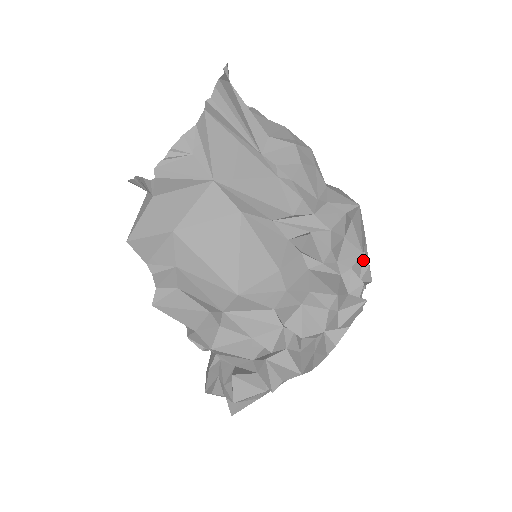
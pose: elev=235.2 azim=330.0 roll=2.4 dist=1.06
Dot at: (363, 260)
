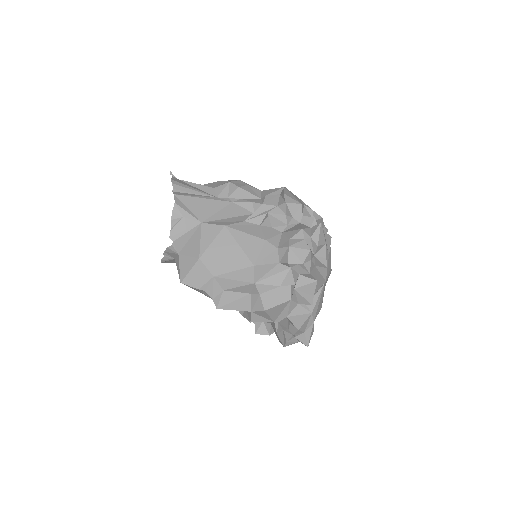
Dot at: (307, 209)
